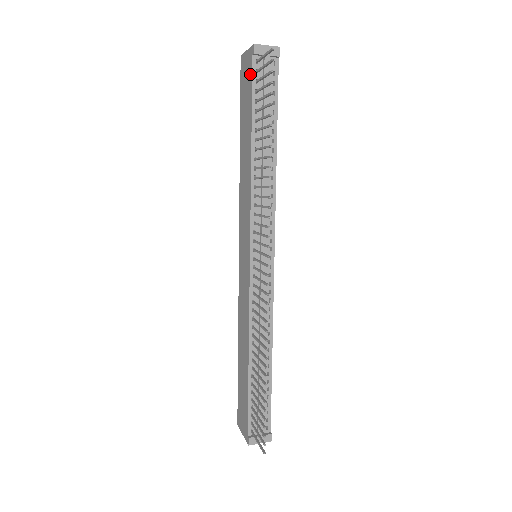
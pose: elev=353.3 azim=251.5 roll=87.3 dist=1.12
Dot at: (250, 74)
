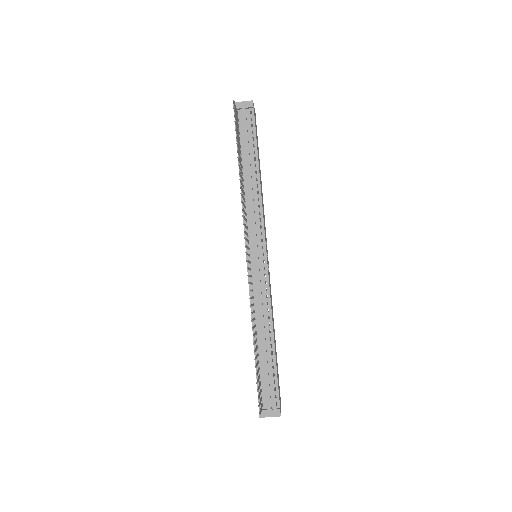
Dot at: occluded
